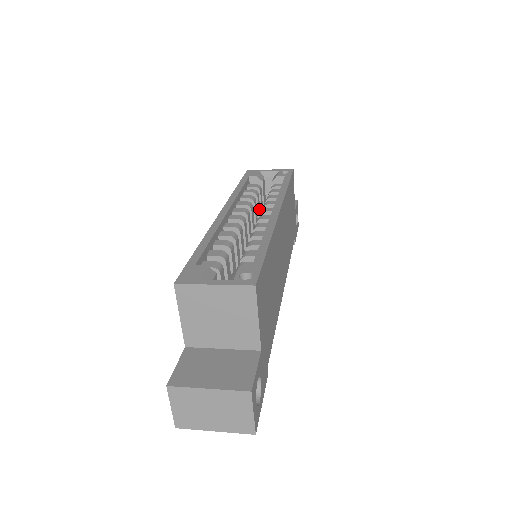
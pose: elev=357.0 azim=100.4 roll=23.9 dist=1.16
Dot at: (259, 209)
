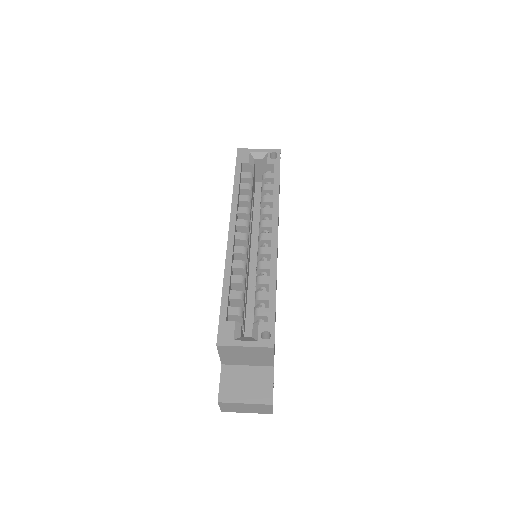
Dot at: (252, 197)
